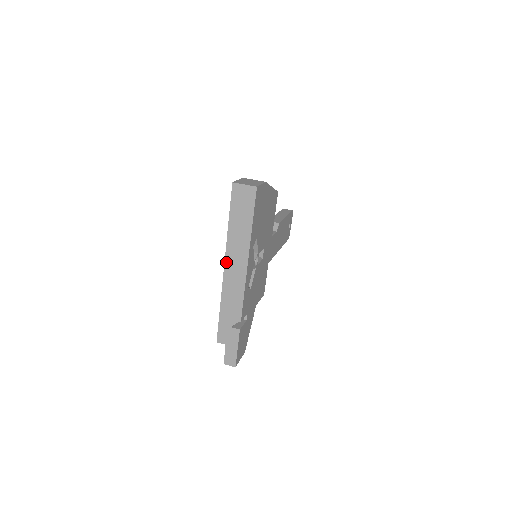
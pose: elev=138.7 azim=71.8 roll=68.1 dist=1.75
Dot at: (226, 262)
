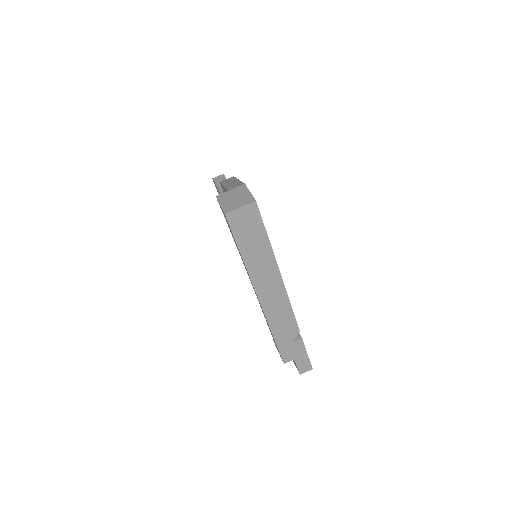
Dot at: (258, 293)
